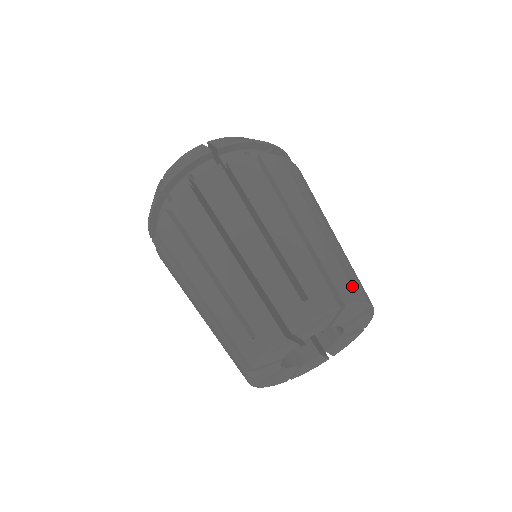
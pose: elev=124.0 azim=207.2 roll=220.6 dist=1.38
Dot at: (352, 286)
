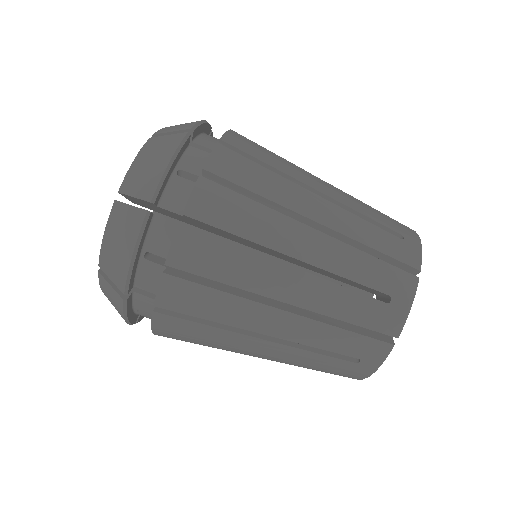
Dot at: occluded
